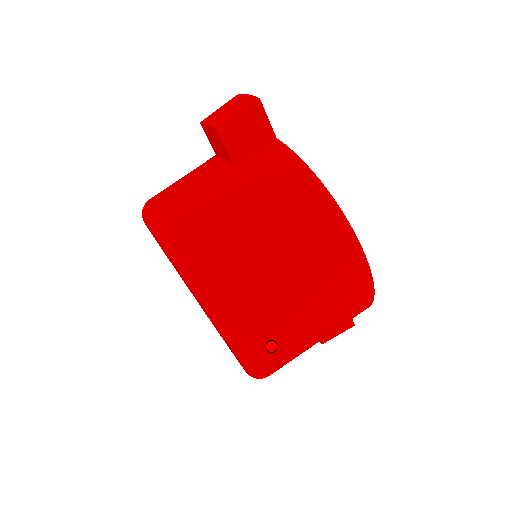
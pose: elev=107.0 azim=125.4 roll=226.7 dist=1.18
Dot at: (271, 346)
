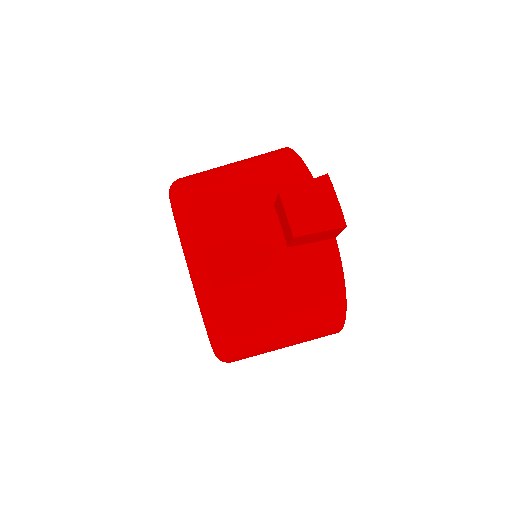
Dot at: occluded
